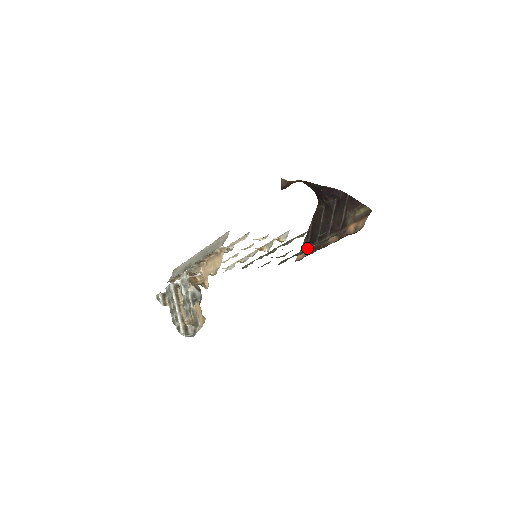
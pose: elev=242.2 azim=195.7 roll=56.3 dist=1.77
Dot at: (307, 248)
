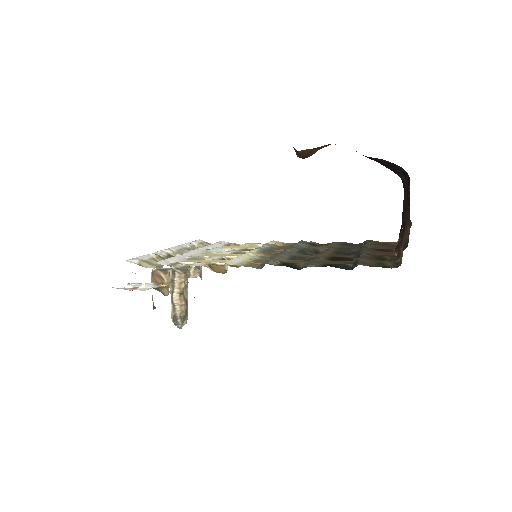
Dot at: occluded
